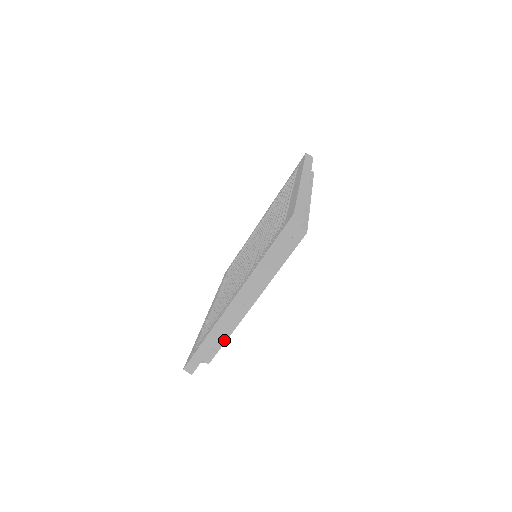
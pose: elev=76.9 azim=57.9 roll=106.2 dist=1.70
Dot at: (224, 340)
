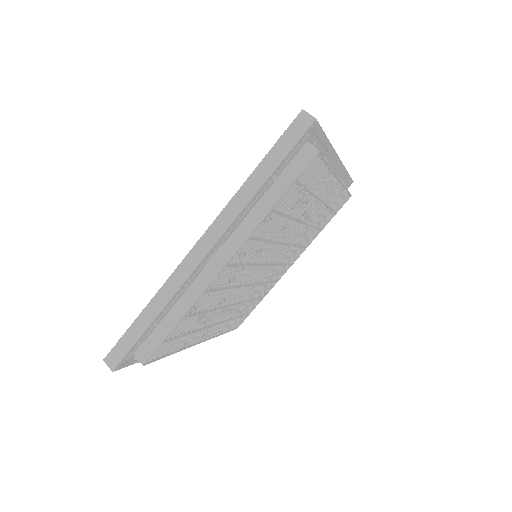
Dot at: (174, 323)
